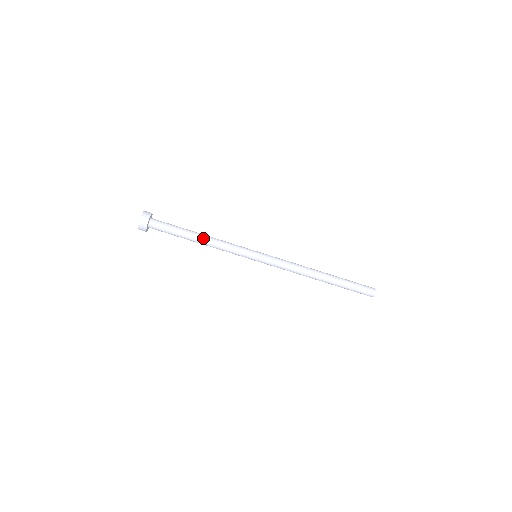
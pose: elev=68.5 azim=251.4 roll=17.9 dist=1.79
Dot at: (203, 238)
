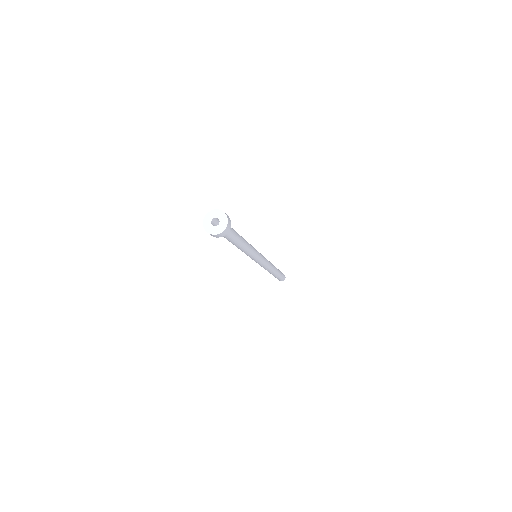
Dot at: (241, 248)
